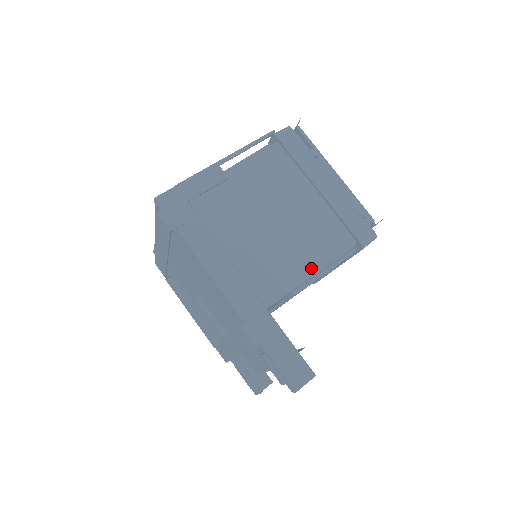
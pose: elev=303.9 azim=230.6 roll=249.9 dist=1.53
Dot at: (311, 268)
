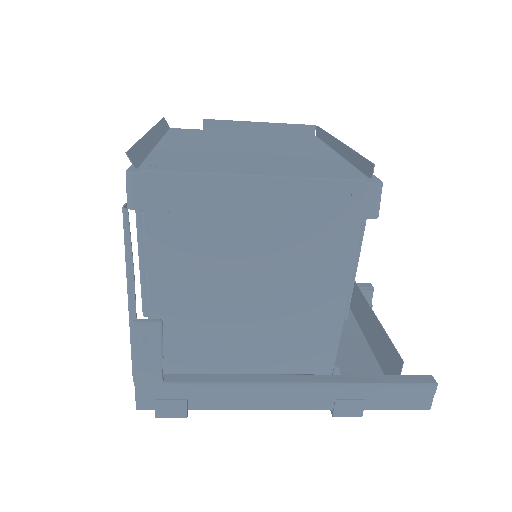
Dot at: (340, 298)
